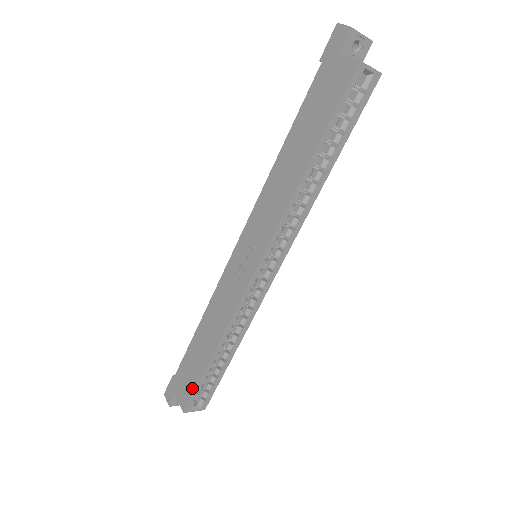
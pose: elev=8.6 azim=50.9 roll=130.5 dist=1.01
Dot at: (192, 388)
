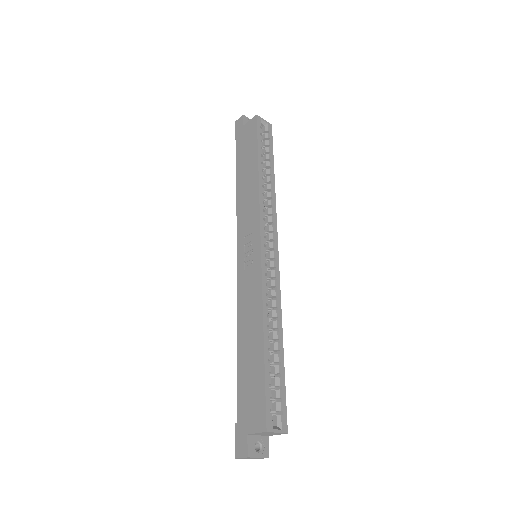
Dot at: (261, 395)
